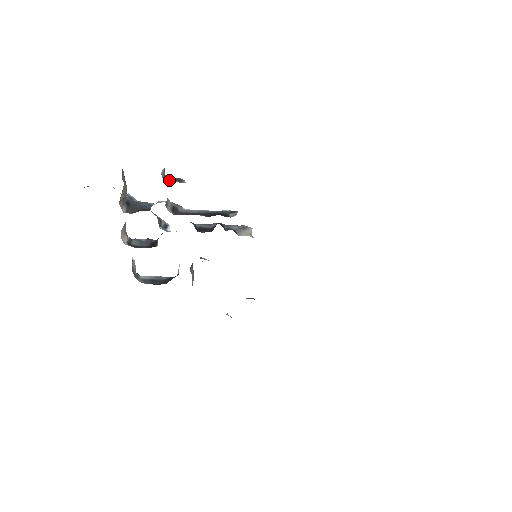
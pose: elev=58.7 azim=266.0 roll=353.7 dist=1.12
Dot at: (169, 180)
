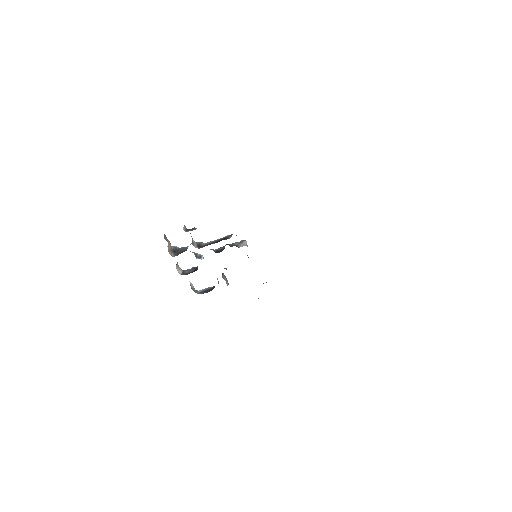
Dot at: (188, 231)
